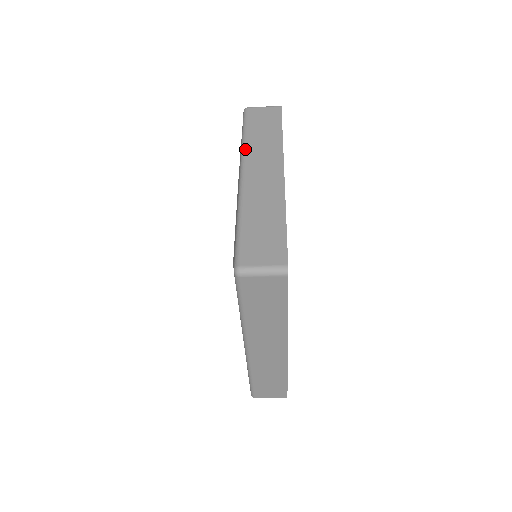
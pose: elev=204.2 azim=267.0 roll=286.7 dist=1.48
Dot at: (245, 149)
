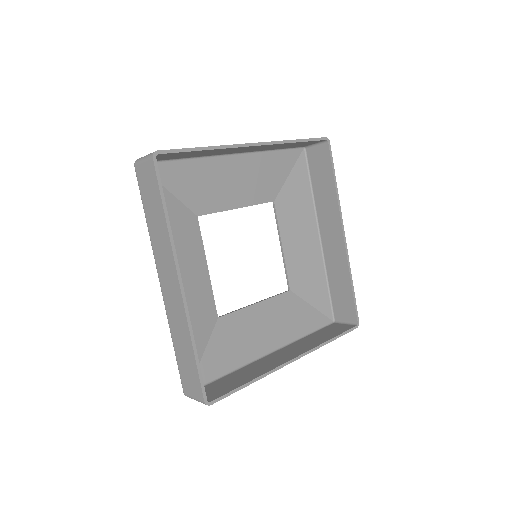
Dot at: occluded
